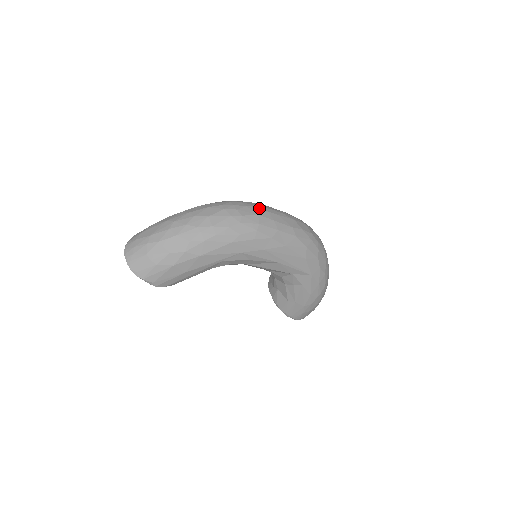
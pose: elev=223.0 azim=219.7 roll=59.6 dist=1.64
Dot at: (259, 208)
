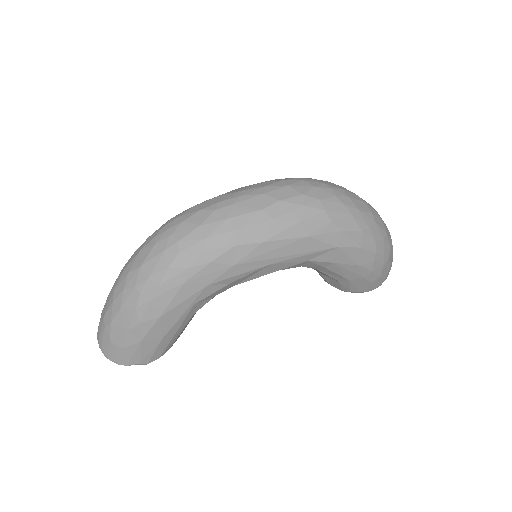
Dot at: (201, 212)
